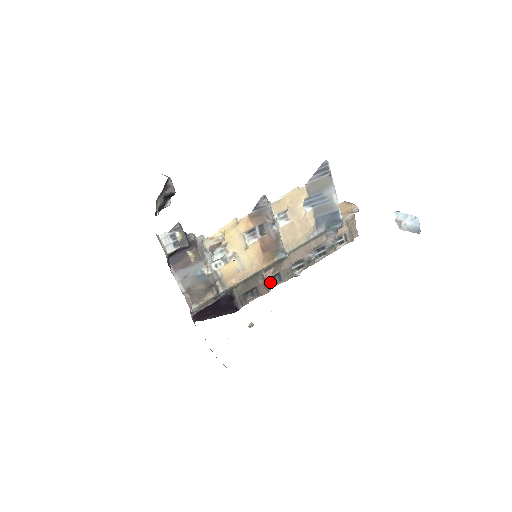
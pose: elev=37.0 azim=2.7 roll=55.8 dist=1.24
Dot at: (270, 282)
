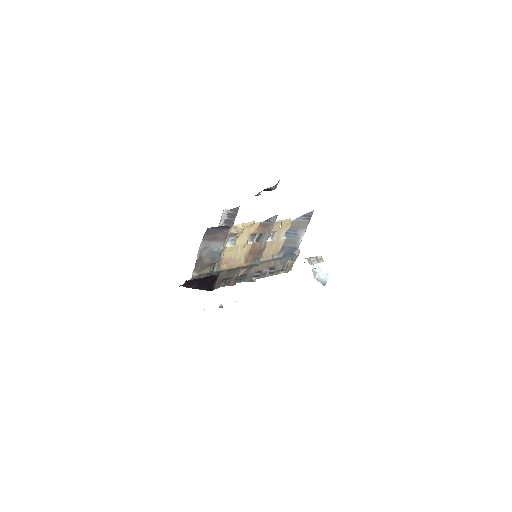
Dot at: (238, 278)
